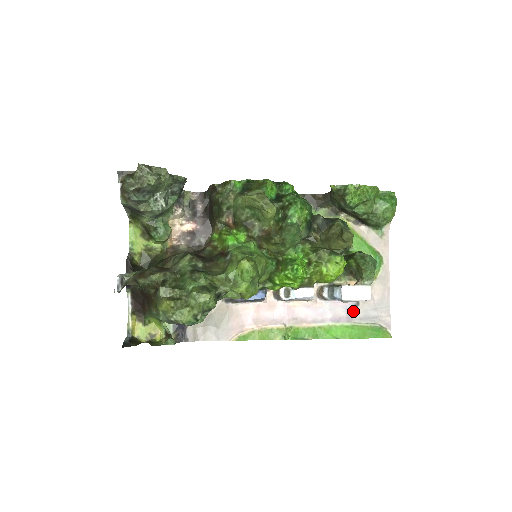
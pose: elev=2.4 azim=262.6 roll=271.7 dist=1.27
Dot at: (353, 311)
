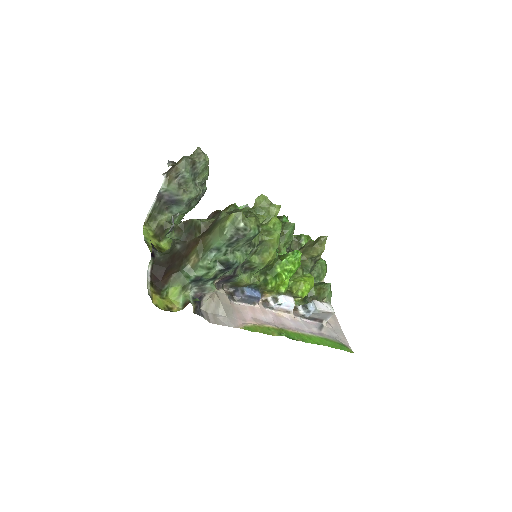
Dot at: (321, 330)
